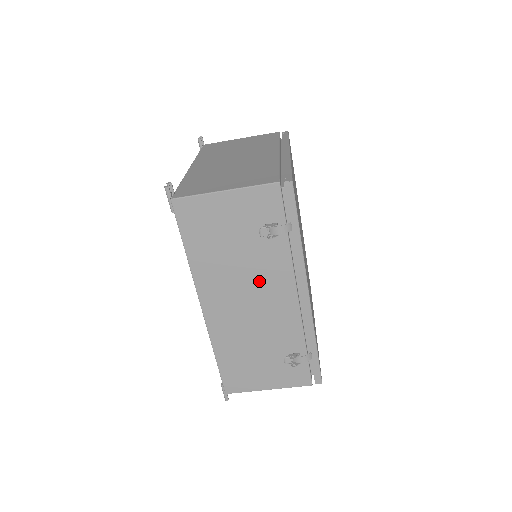
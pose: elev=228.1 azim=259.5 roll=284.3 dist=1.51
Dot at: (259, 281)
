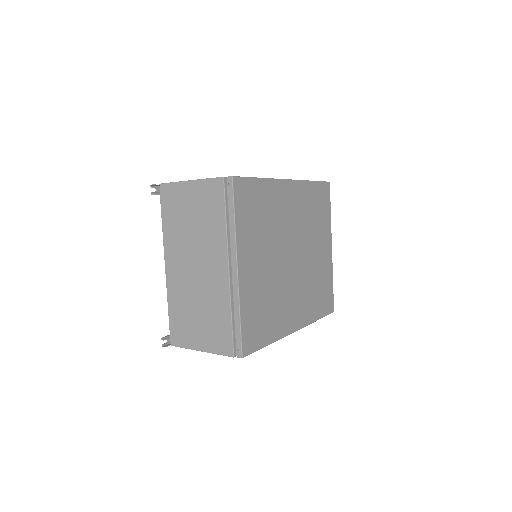
Dot at: occluded
